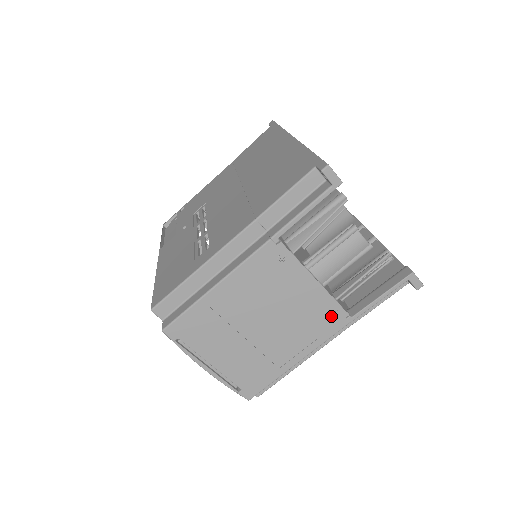
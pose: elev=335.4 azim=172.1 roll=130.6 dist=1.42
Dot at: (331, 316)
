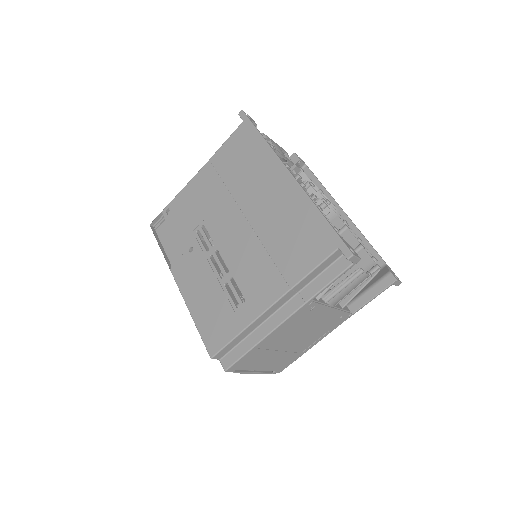
Dot at: (339, 319)
